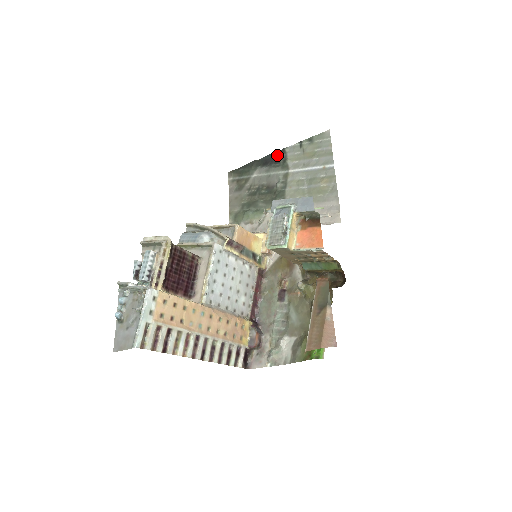
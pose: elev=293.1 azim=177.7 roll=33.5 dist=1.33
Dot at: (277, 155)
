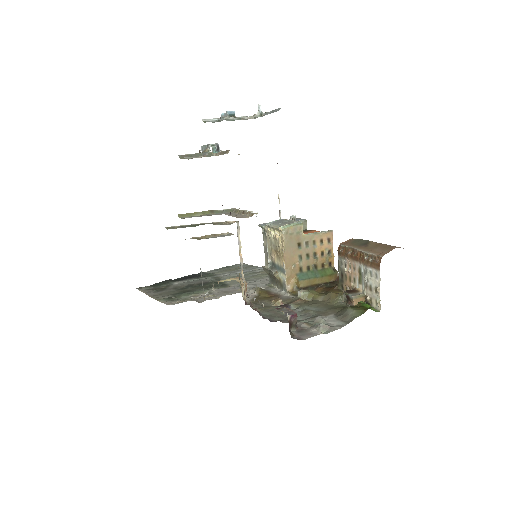
Dot at: (196, 275)
